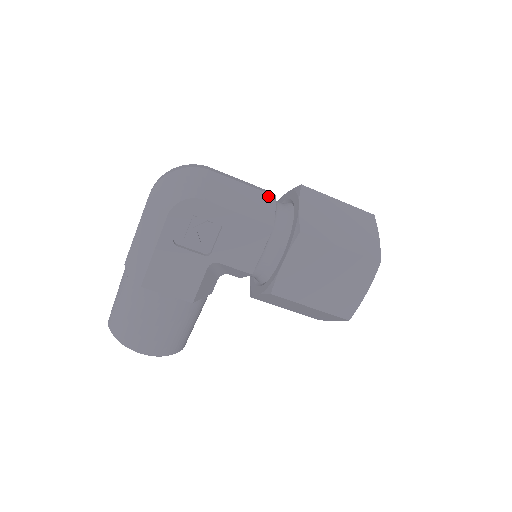
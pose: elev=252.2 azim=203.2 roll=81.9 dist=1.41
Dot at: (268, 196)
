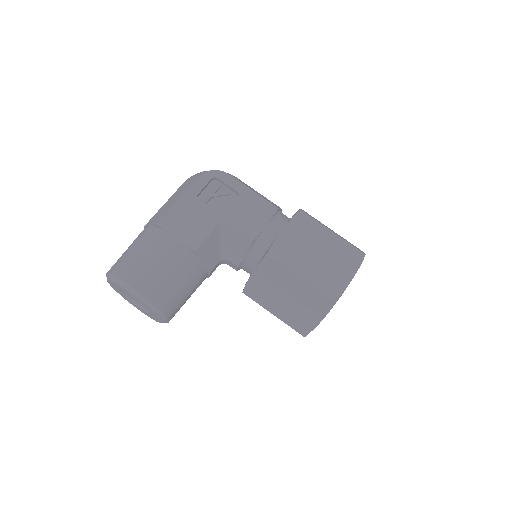
Dot at: (276, 205)
